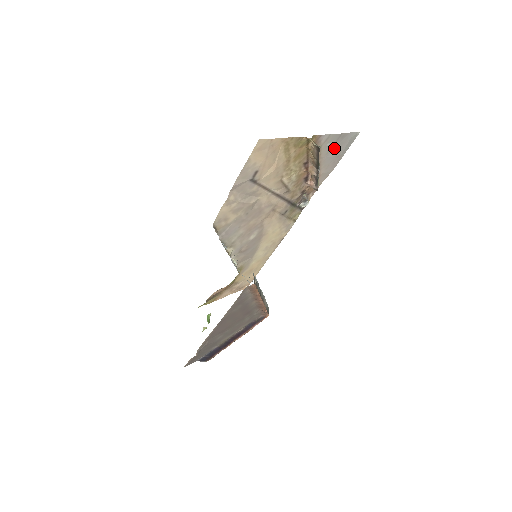
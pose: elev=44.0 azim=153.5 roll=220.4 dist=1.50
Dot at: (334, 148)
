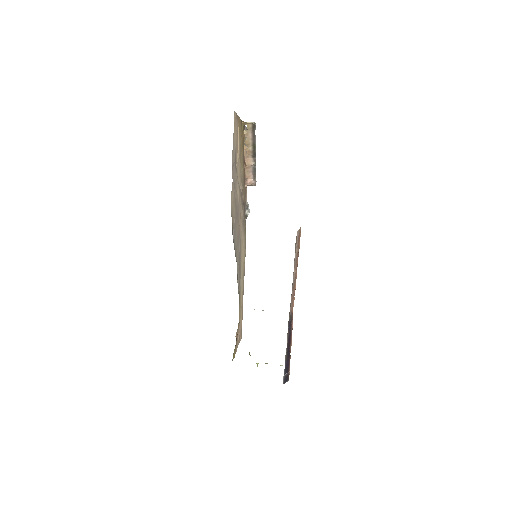
Dot at: (247, 146)
